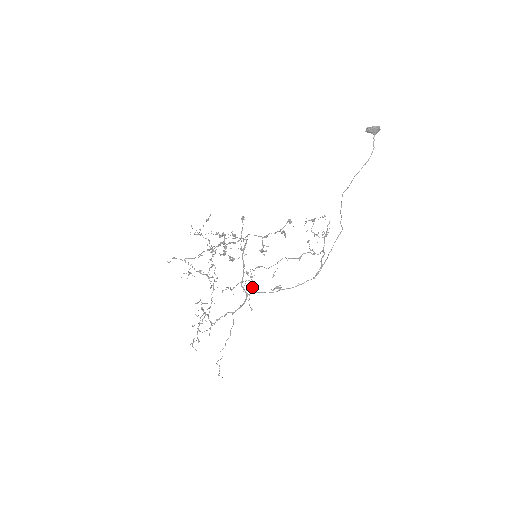
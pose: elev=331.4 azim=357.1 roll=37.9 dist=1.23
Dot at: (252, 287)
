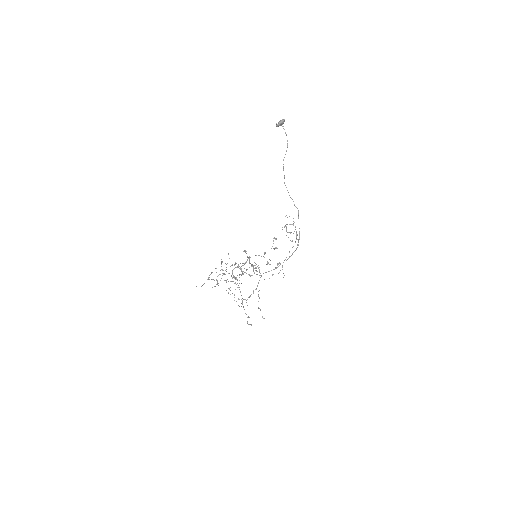
Dot at: occluded
